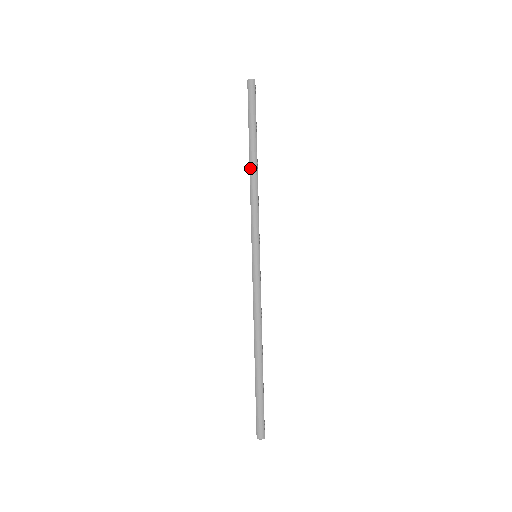
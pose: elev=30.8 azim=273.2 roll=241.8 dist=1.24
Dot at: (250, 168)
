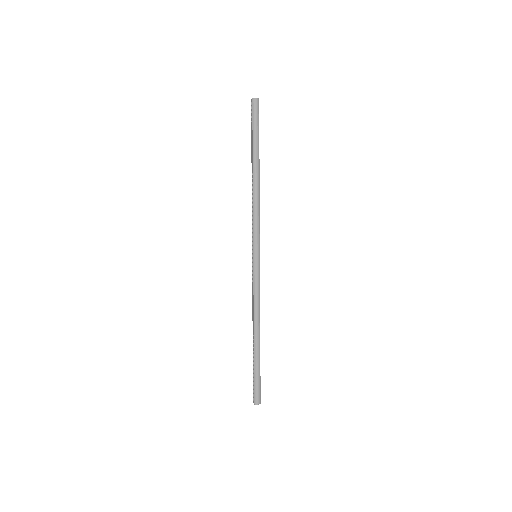
Dot at: (253, 180)
